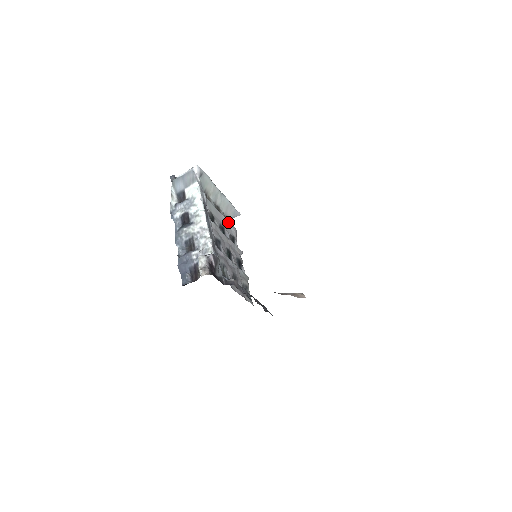
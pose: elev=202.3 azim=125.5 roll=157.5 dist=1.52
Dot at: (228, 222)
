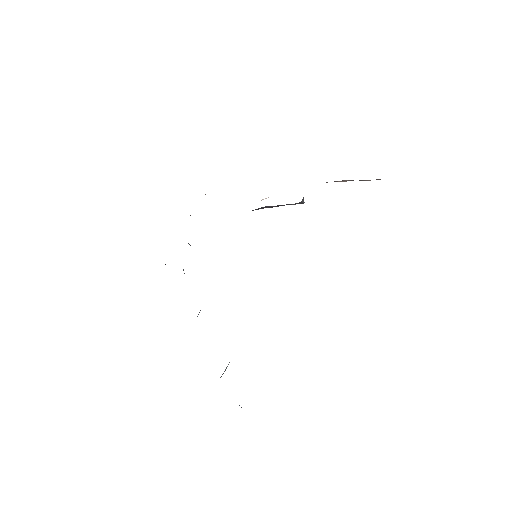
Dot at: occluded
